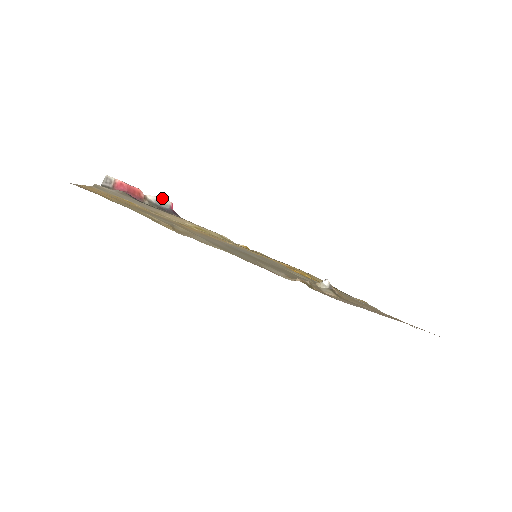
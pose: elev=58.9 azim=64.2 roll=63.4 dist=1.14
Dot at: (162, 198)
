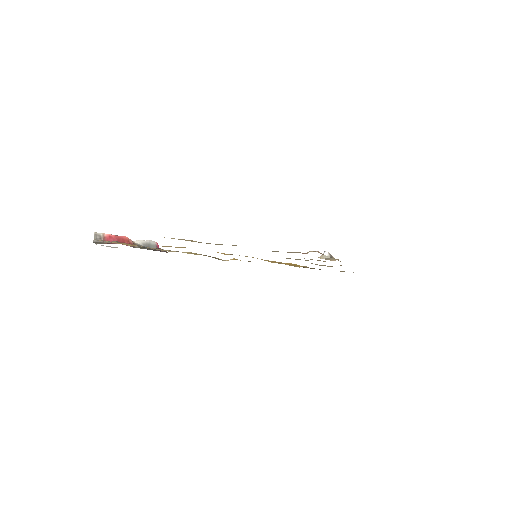
Dot at: (147, 240)
